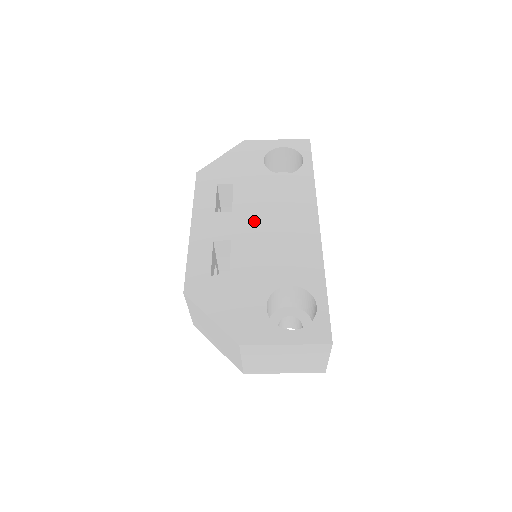
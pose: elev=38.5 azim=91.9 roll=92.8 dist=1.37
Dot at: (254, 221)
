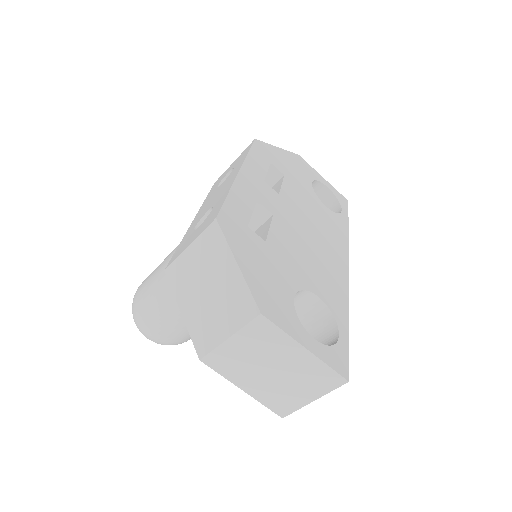
Dot at: (296, 218)
